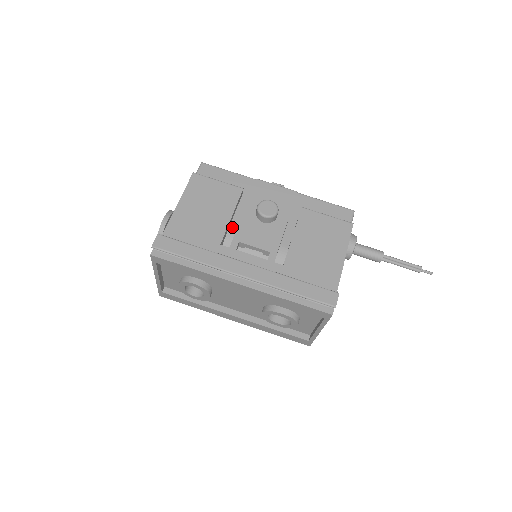
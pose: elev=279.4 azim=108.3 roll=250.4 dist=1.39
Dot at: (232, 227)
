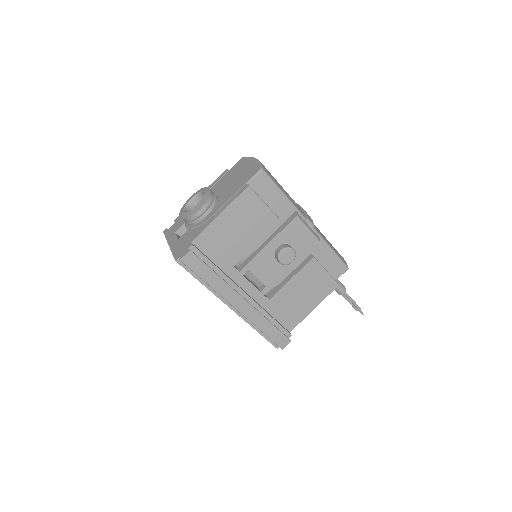
Dot at: occluded
